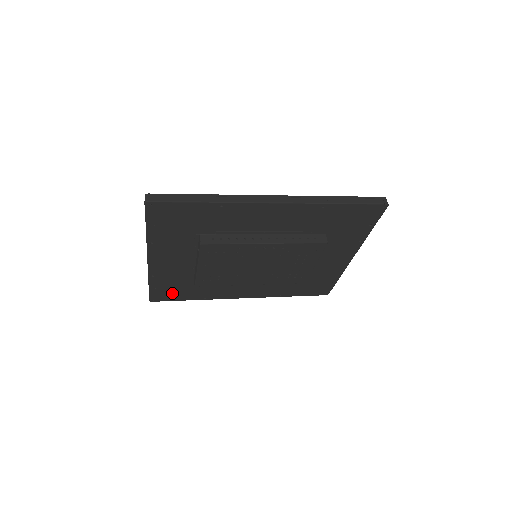
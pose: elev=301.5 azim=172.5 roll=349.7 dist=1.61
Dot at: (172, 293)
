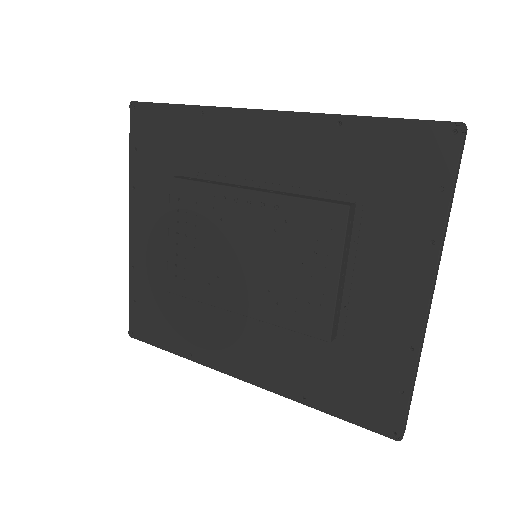
Dot at: (153, 323)
